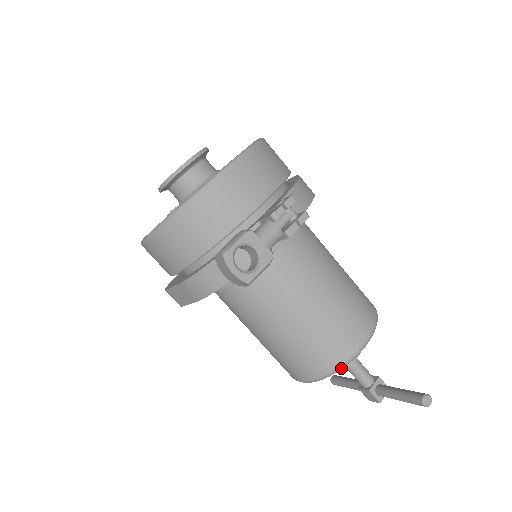
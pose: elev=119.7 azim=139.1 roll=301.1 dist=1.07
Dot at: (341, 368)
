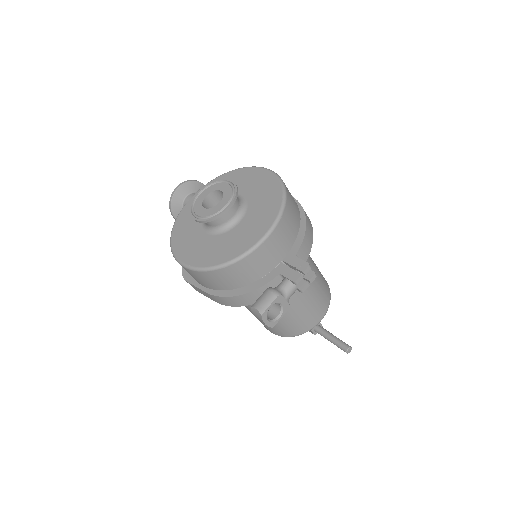
Dot at: occluded
